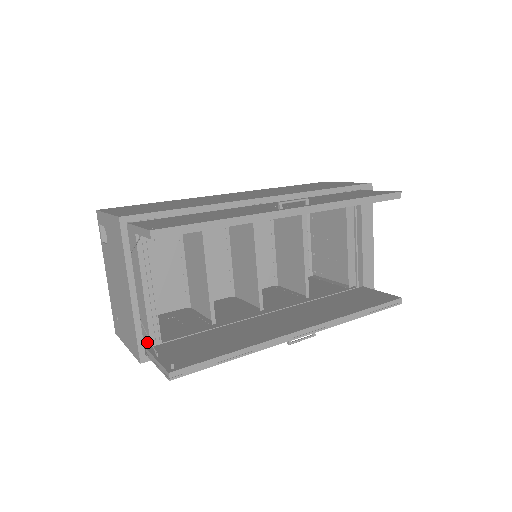
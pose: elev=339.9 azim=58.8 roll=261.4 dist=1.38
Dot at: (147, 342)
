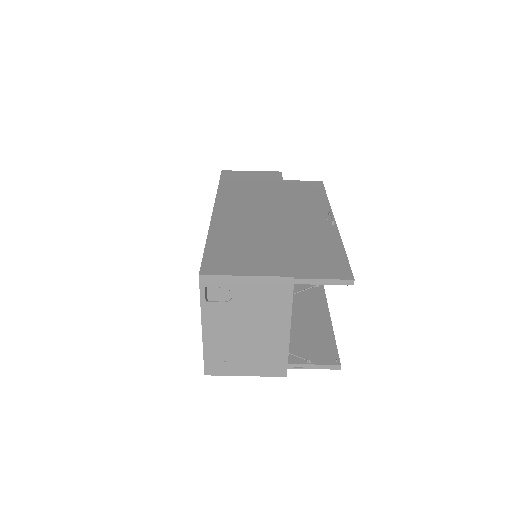
Dot at: occluded
